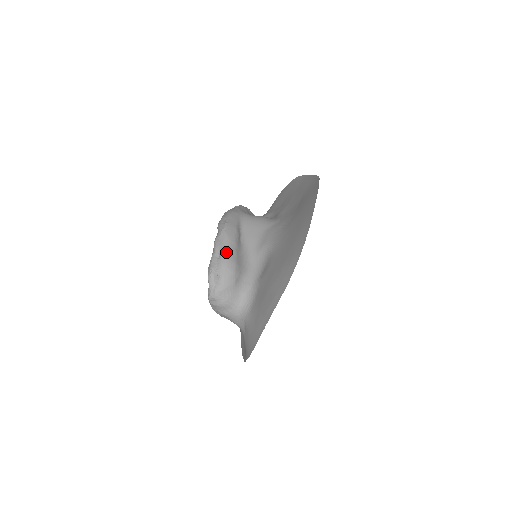
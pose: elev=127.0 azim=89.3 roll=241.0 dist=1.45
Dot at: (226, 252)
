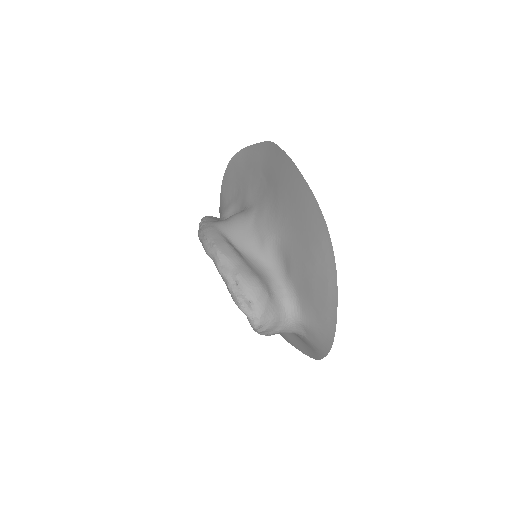
Dot at: (240, 273)
